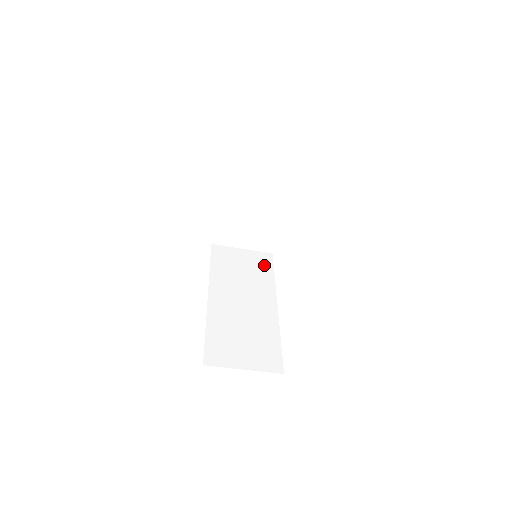
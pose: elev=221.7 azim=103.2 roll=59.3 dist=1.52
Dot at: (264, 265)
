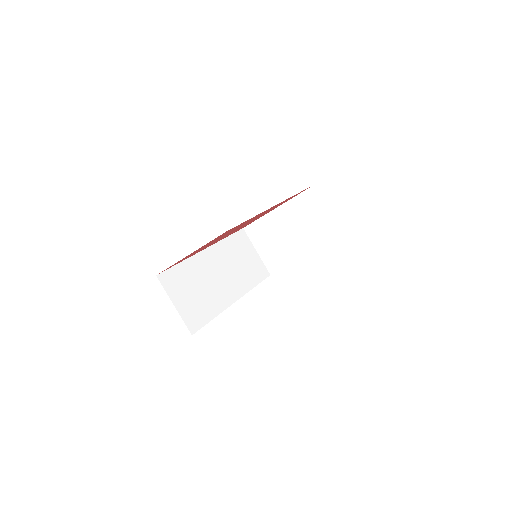
Dot at: (257, 274)
